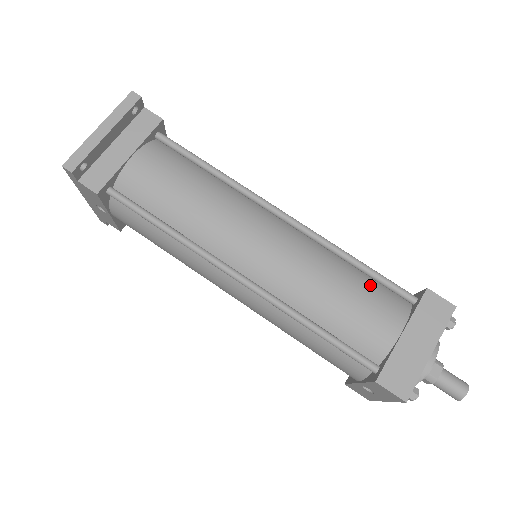
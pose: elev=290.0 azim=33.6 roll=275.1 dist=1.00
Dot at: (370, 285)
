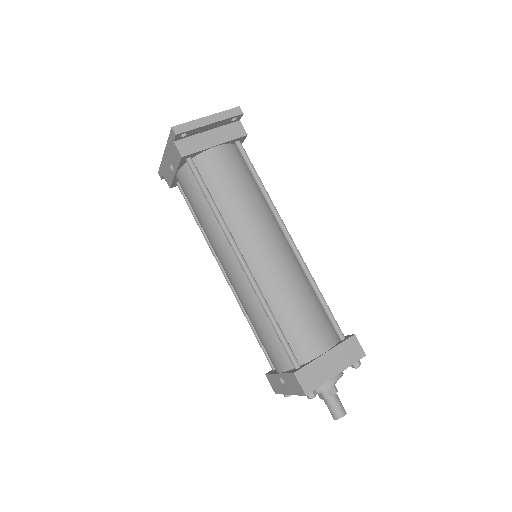
Dot at: (321, 313)
